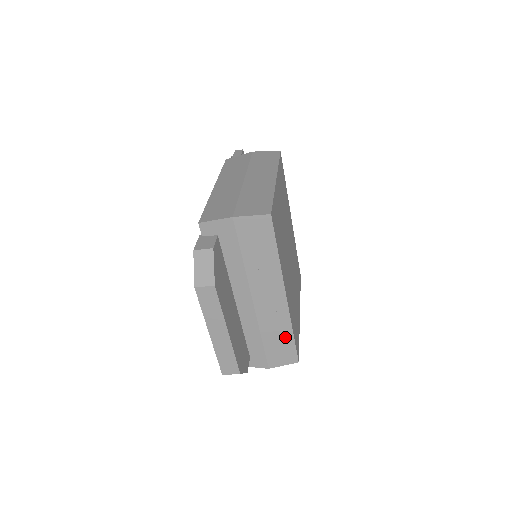
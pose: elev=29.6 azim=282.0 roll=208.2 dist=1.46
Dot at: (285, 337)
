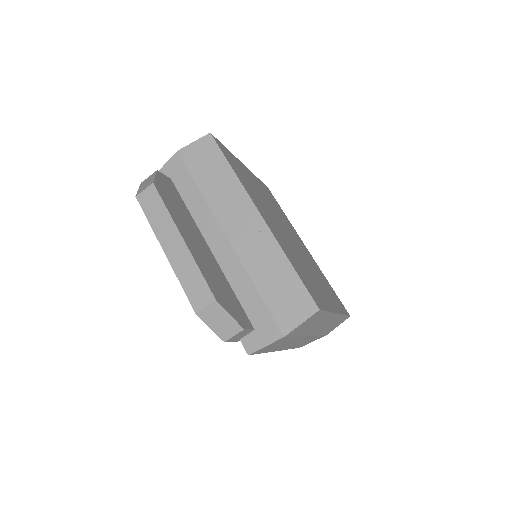
Dot at: (283, 274)
